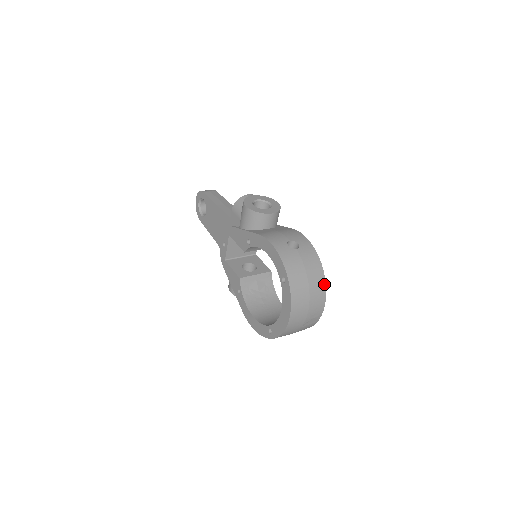
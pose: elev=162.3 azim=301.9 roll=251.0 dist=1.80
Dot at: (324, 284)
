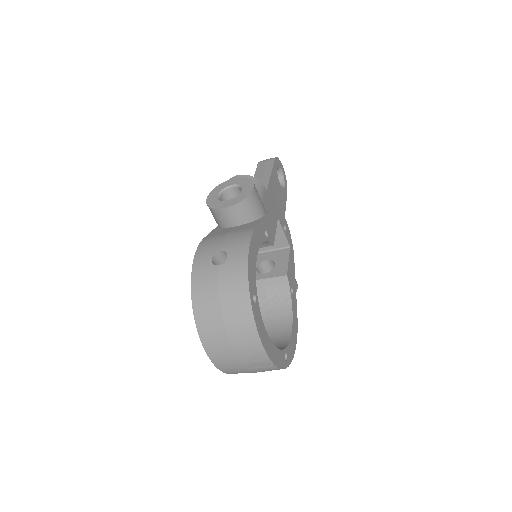
Dot at: (251, 320)
